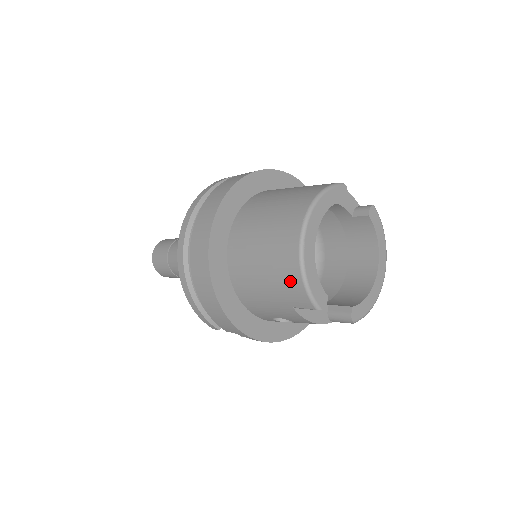
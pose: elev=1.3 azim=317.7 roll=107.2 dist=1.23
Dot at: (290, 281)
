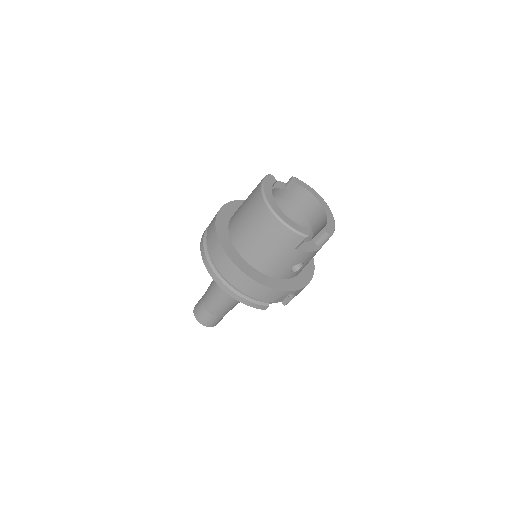
Dot at: (282, 234)
